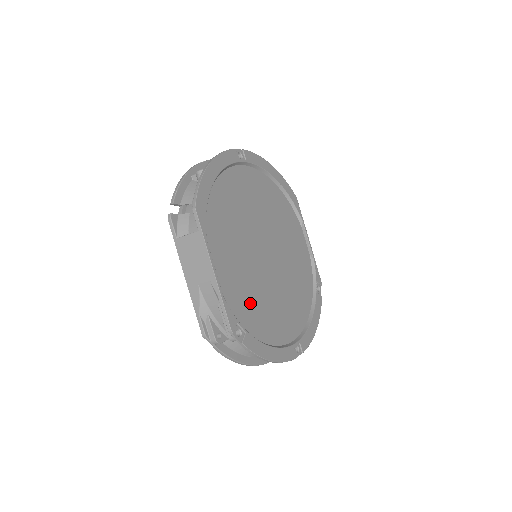
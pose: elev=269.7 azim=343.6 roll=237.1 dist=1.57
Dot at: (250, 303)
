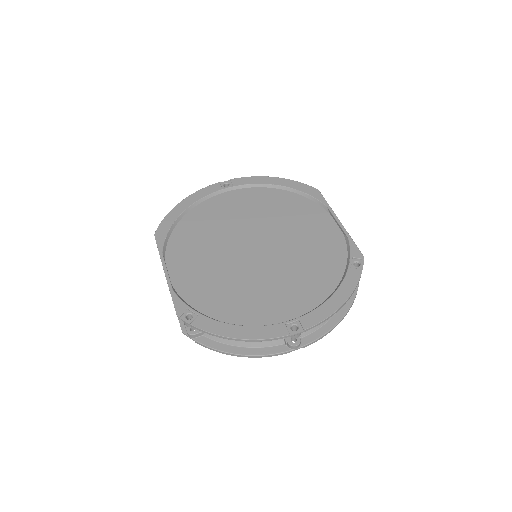
Dot at: (217, 292)
